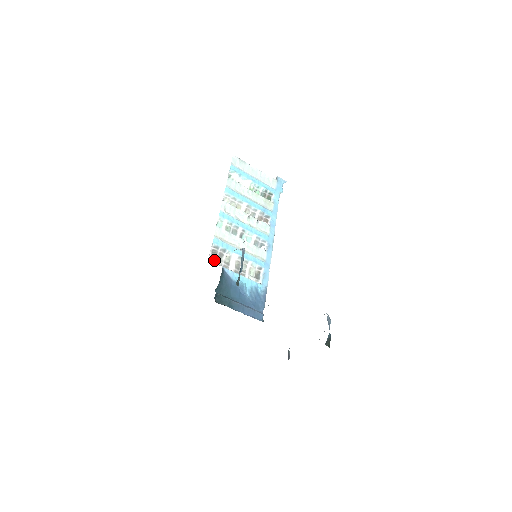
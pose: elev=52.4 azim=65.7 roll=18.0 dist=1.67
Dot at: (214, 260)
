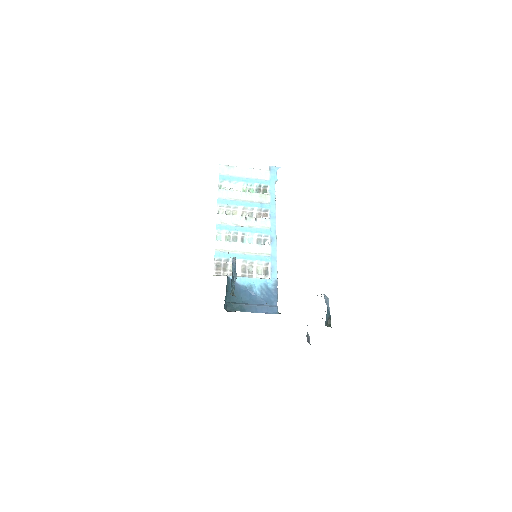
Dot at: (219, 272)
